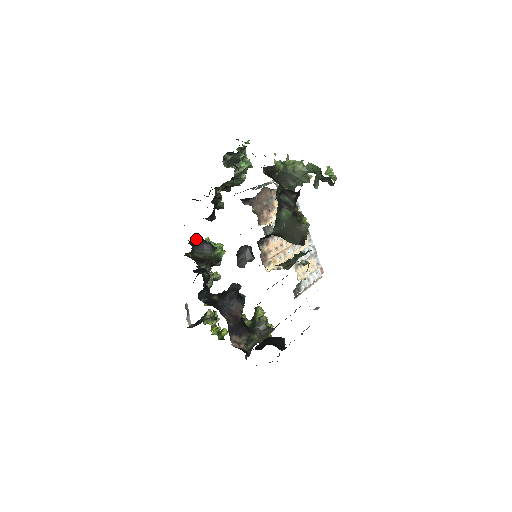
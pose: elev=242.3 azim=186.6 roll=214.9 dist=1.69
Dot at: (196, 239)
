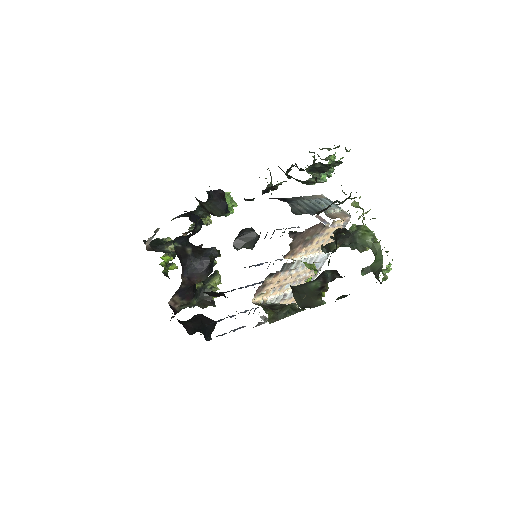
Dot at: (218, 191)
